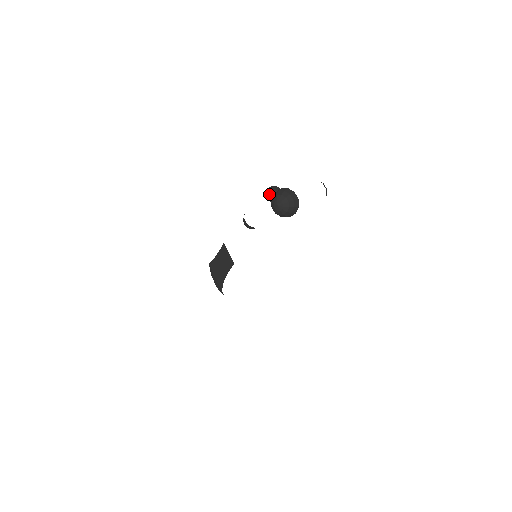
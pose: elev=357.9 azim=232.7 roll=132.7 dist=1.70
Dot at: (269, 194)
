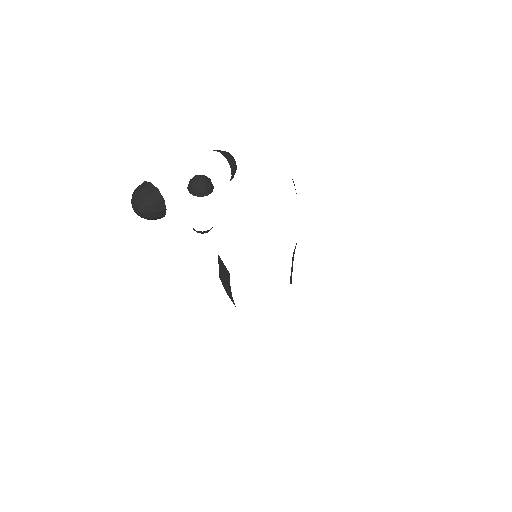
Dot at: (190, 188)
